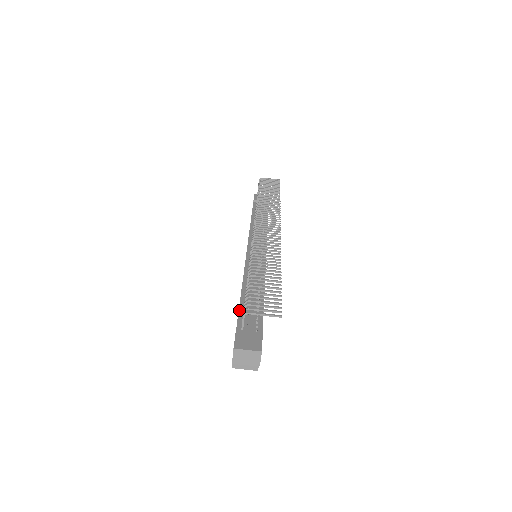
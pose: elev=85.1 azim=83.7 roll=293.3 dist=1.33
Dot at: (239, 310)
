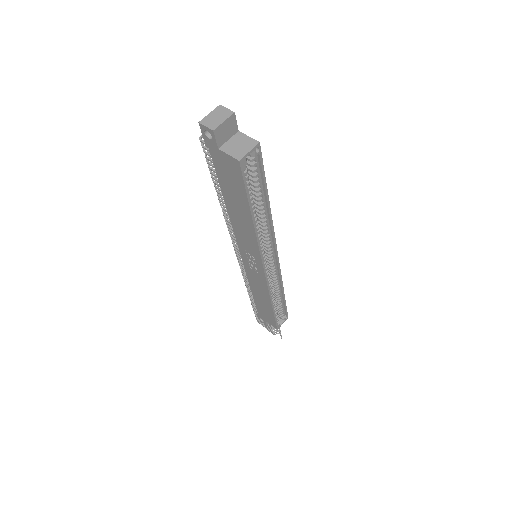
Dot at: (217, 177)
